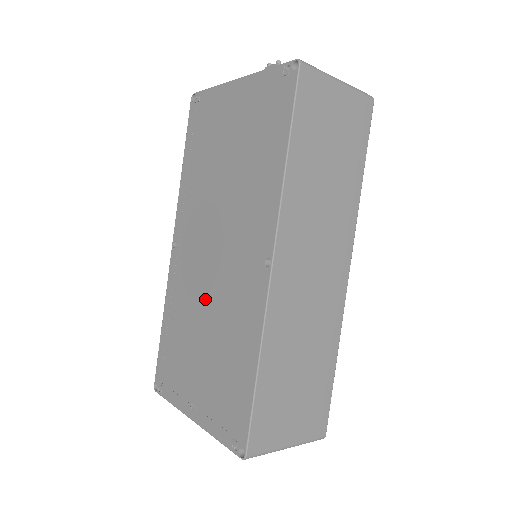
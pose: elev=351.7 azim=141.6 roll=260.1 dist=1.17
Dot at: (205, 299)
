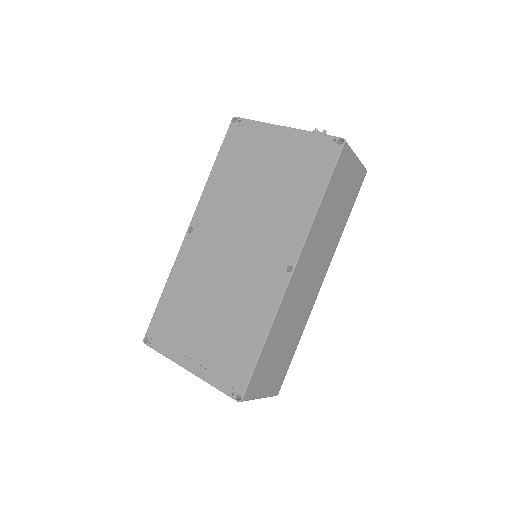
Dot at: (220, 281)
